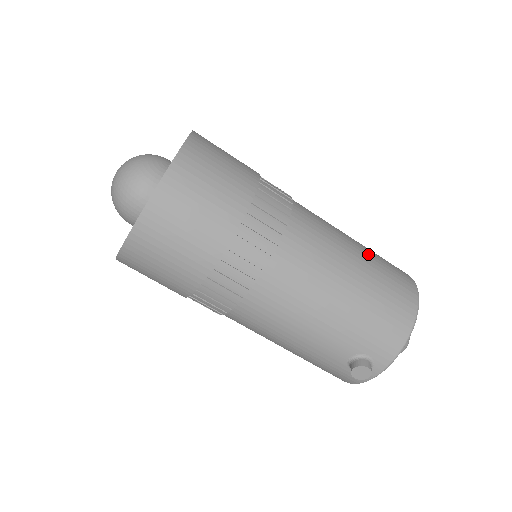
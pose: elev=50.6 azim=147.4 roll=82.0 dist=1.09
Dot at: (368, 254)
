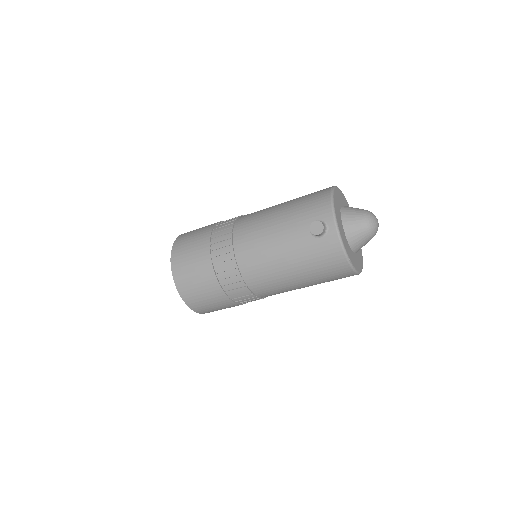
Dot at: occluded
